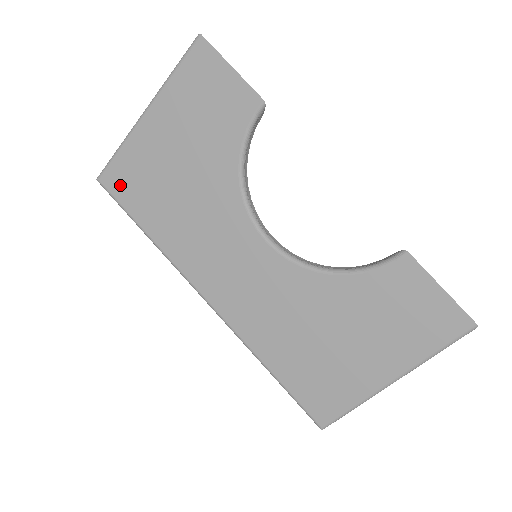
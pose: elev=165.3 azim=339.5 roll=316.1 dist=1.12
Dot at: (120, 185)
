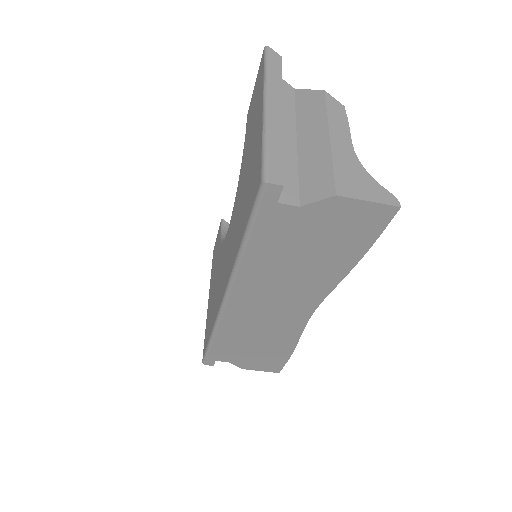
Dot at: (205, 343)
